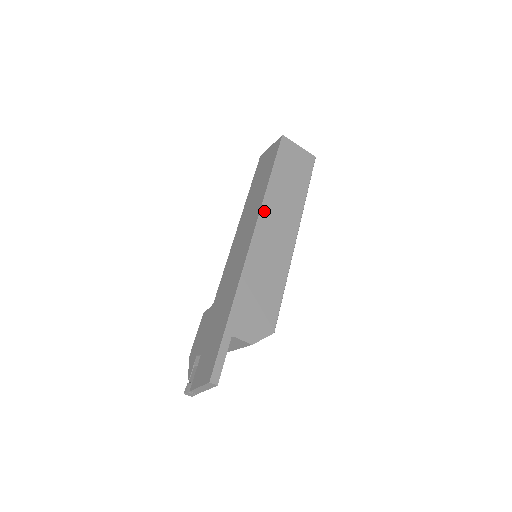
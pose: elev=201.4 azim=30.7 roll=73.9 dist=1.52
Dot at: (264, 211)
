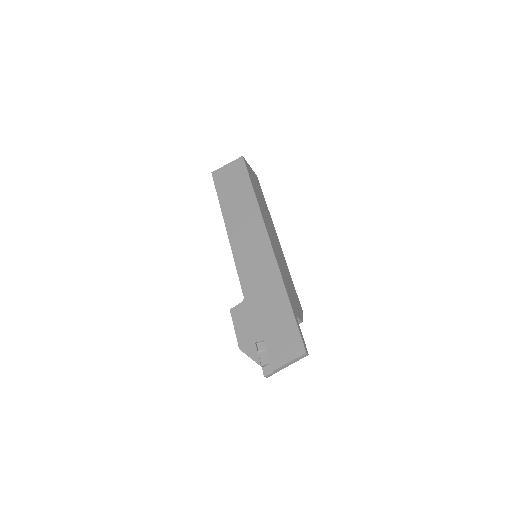
Dot at: (263, 217)
